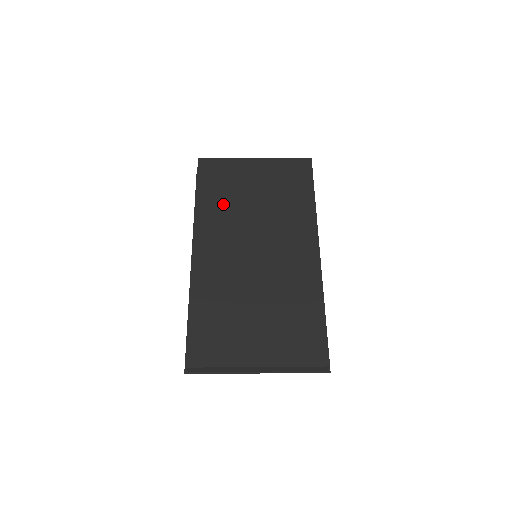
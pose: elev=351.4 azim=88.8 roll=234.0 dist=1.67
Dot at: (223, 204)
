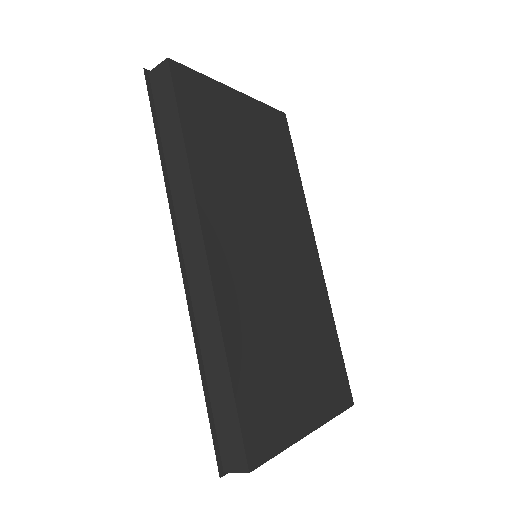
Dot at: (221, 164)
